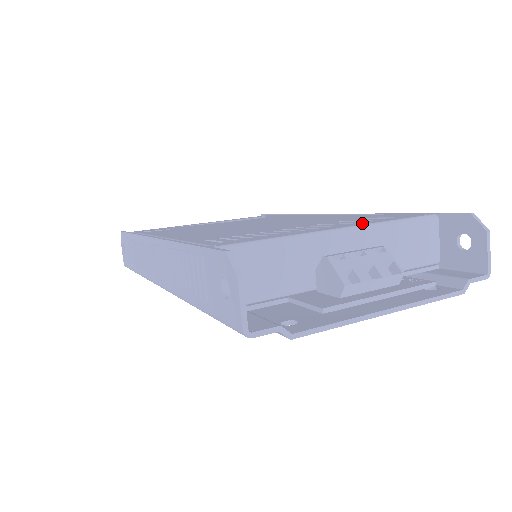
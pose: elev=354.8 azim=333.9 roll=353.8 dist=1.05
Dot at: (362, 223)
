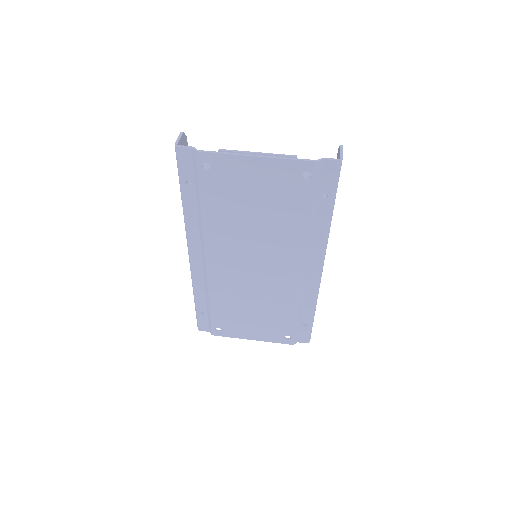
Dot at: occluded
